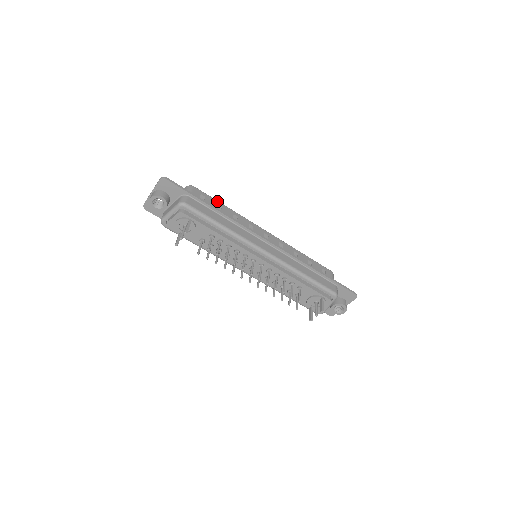
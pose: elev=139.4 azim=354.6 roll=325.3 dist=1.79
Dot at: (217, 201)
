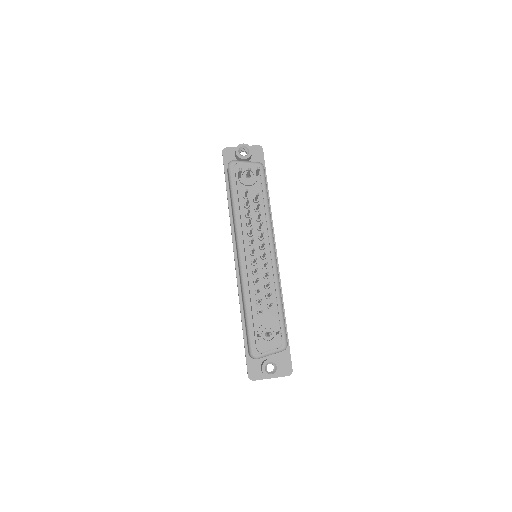
Dot at: occluded
